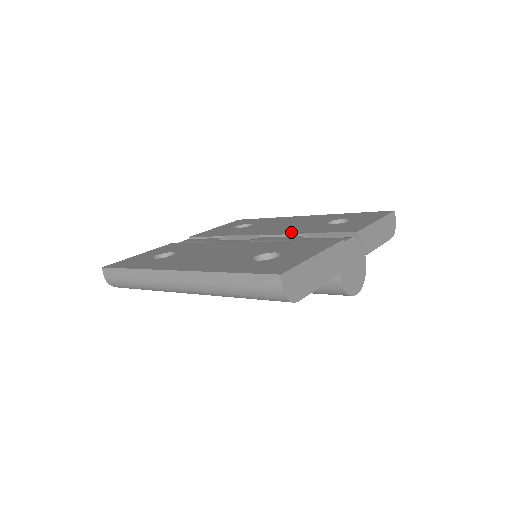
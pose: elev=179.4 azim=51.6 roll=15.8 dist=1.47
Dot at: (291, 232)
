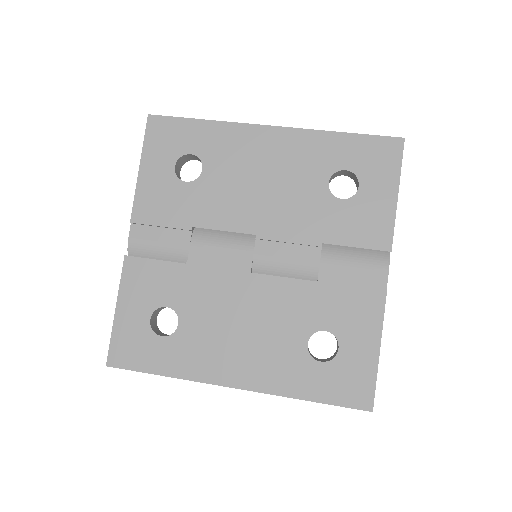
Dot at: (298, 235)
